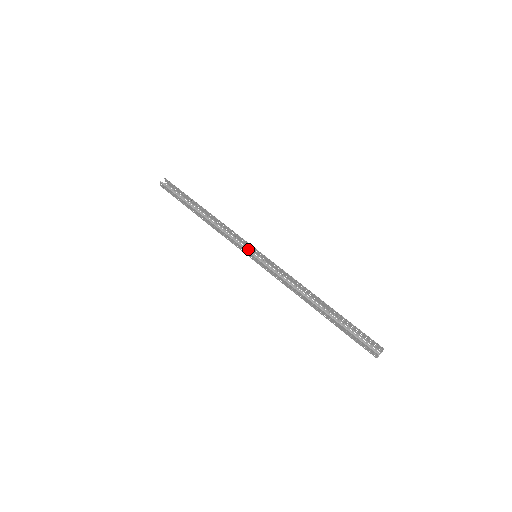
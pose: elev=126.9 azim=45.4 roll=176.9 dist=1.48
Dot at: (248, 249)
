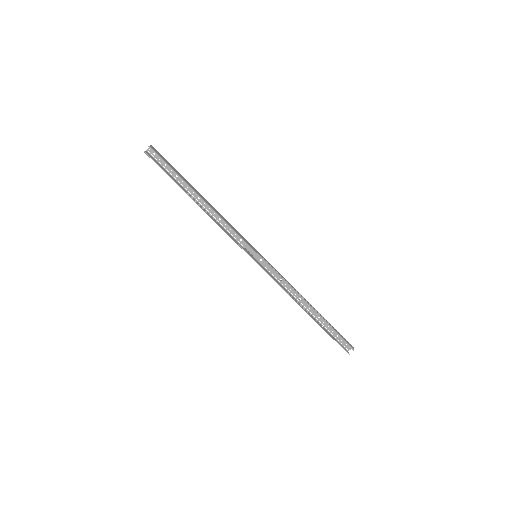
Dot at: occluded
